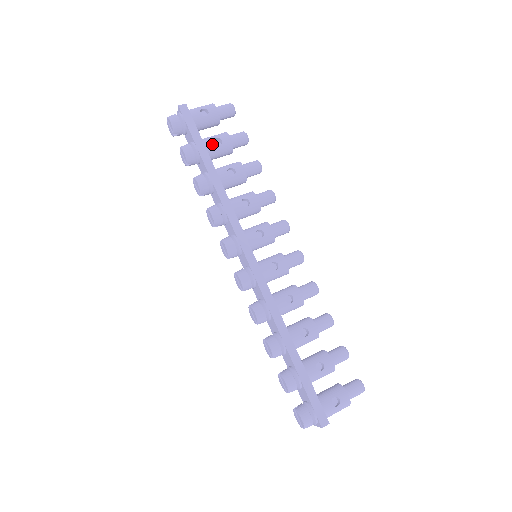
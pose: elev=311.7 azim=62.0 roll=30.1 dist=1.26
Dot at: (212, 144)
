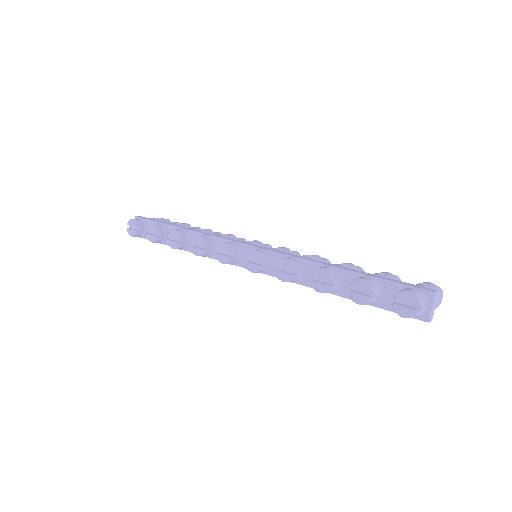
Dot at: (174, 223)
